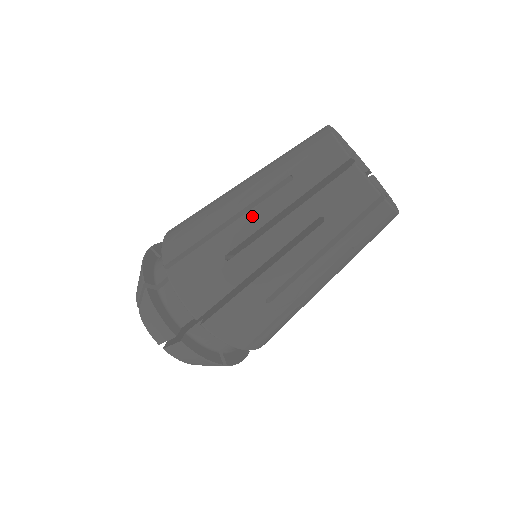
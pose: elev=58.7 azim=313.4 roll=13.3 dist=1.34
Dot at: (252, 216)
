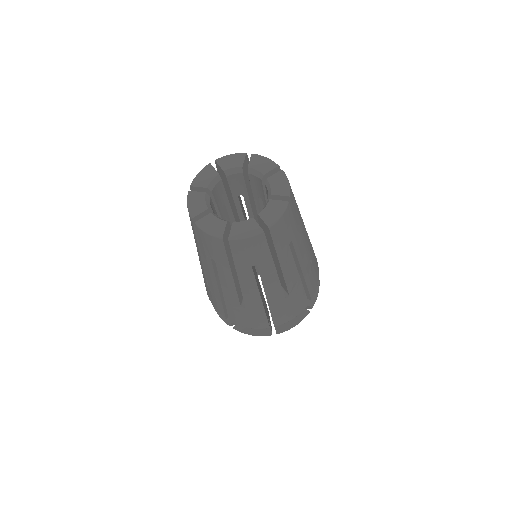
Dot at: occluded
